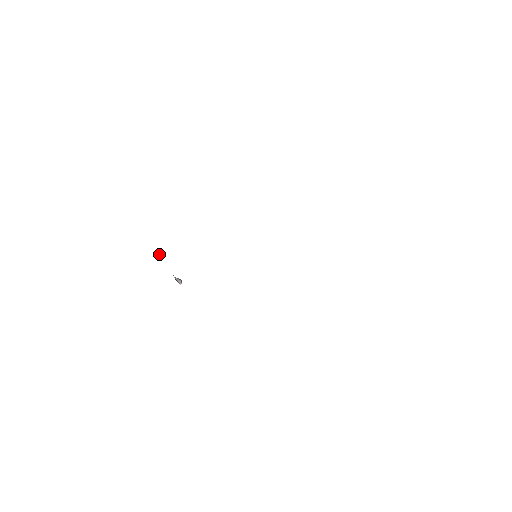
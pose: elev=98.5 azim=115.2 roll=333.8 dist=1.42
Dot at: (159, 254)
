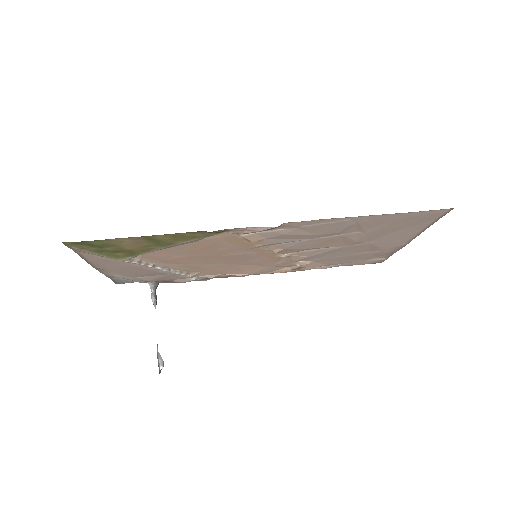
Dot at: (155, 293)
